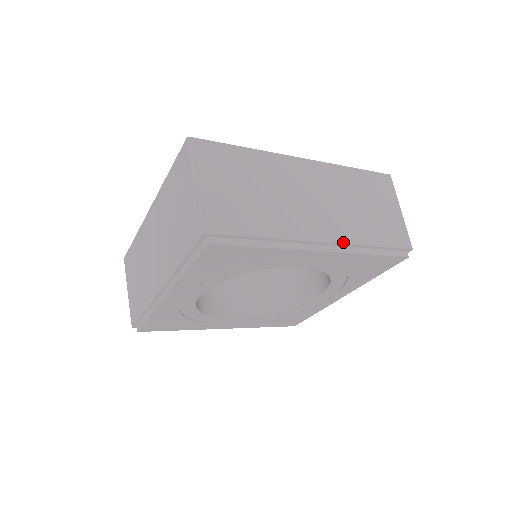
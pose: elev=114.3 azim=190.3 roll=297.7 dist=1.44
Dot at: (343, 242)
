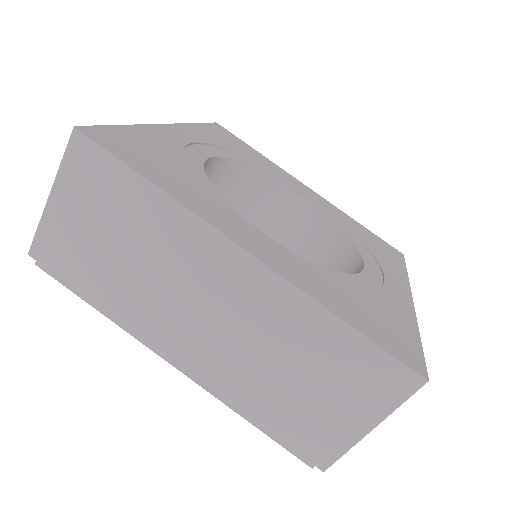
Dot at: (204, 381)
